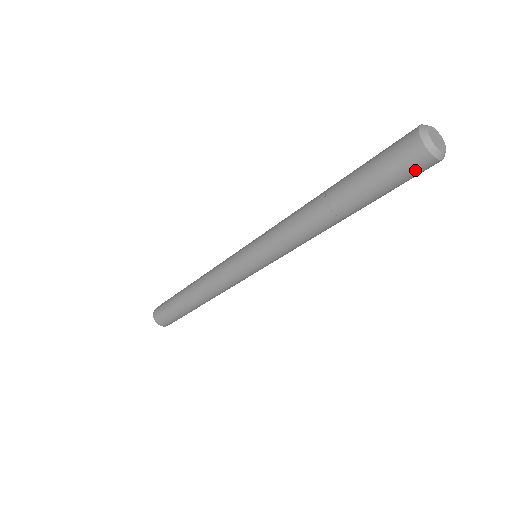
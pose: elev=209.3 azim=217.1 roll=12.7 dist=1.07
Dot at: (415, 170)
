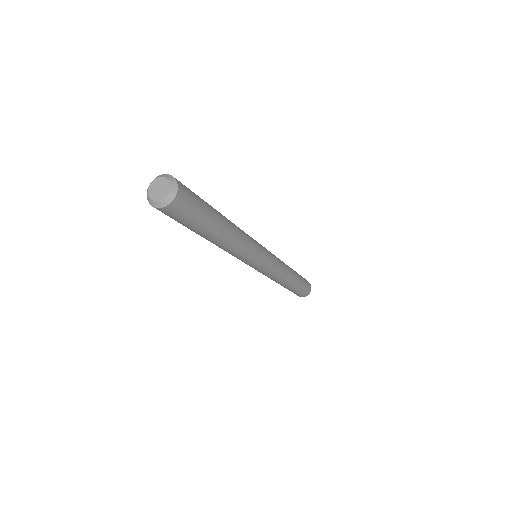
Dot at: (183, 208)
